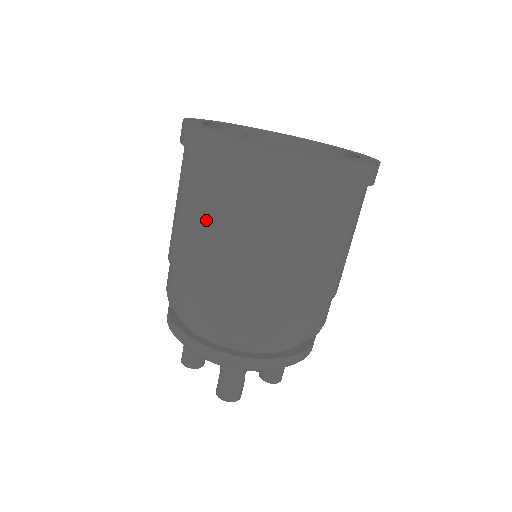
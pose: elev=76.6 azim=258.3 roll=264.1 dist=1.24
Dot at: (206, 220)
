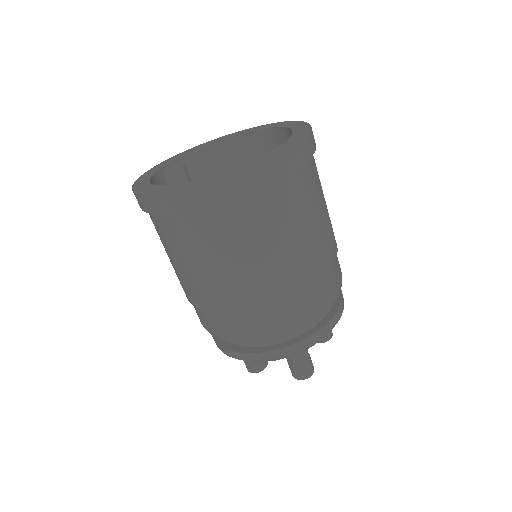
Dot at: (210, 261)
